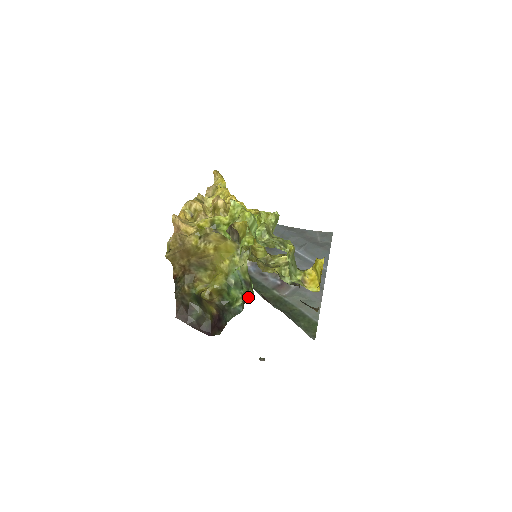
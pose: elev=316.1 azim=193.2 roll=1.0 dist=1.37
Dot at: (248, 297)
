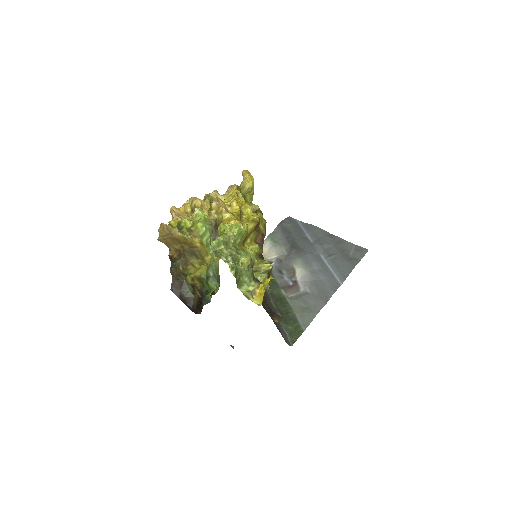
Dot at: (214, 291)
